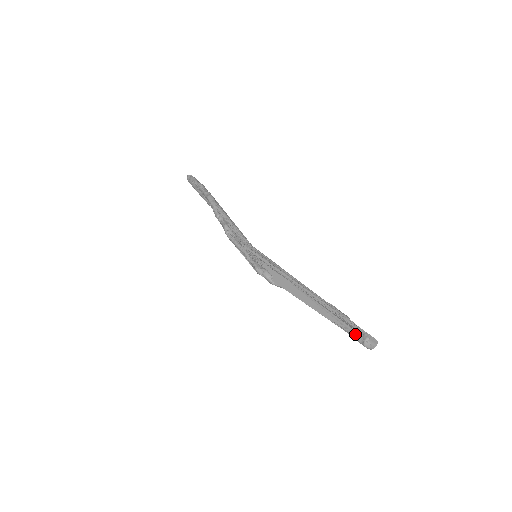
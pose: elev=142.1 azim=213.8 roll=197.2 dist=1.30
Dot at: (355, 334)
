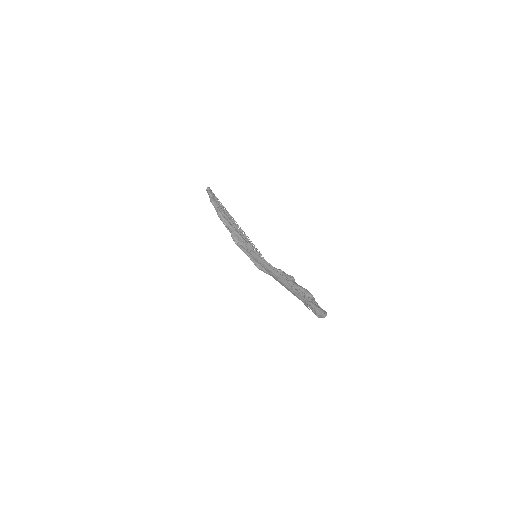
Dot at: occluded
